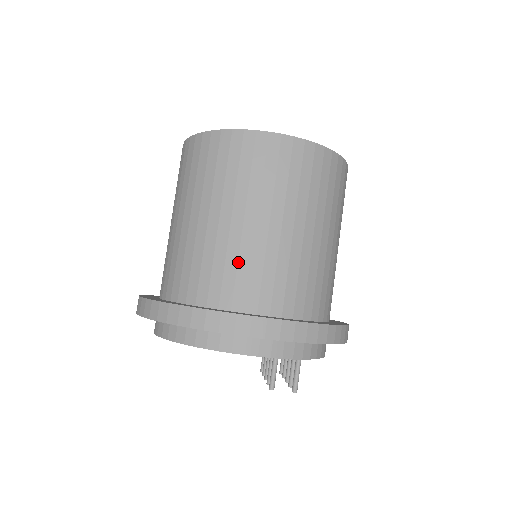
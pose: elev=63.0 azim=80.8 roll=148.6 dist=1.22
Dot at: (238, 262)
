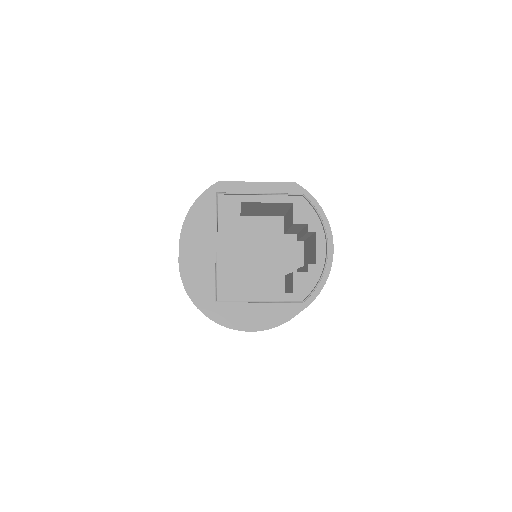
Dot at: occluded
